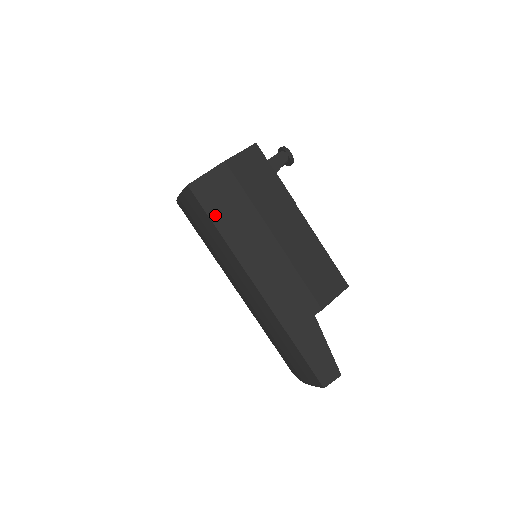
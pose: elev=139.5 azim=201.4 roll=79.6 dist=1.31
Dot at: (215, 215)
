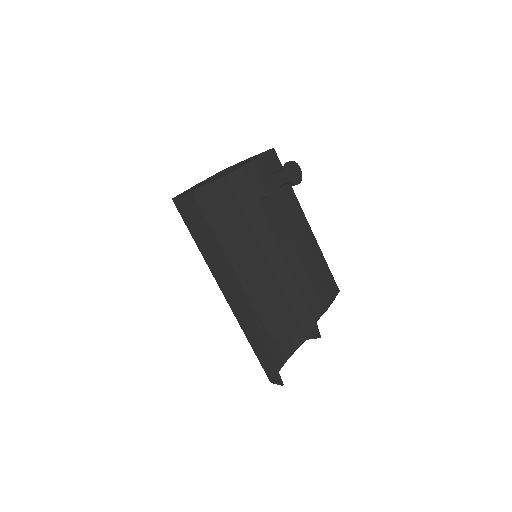
Dot at: (192, 230)
